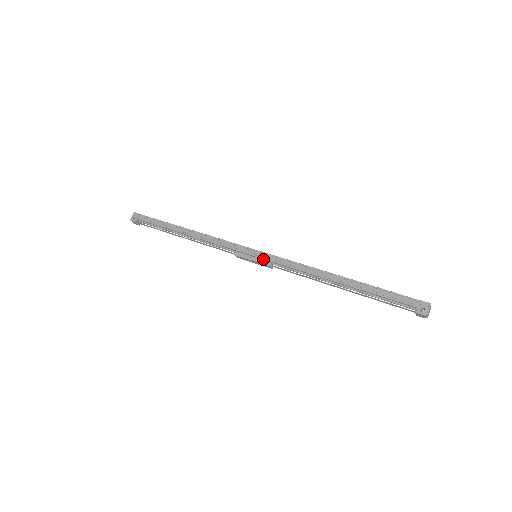
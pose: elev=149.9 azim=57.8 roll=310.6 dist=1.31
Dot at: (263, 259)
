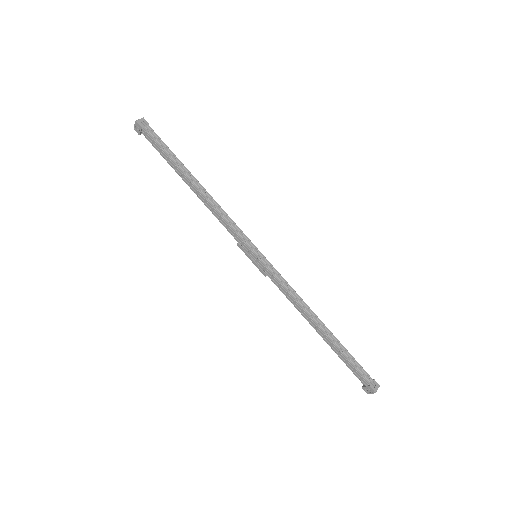
Dot at: (261, 266)
